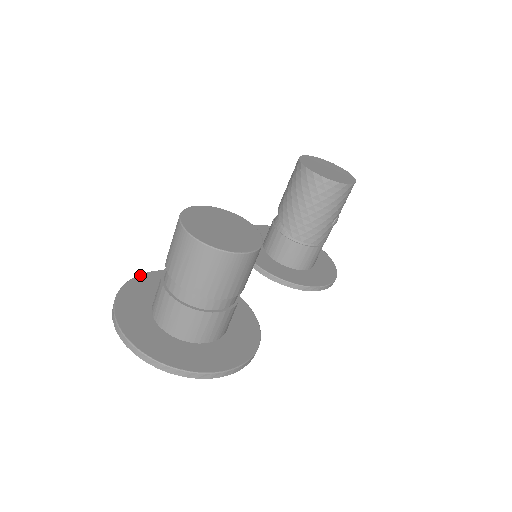
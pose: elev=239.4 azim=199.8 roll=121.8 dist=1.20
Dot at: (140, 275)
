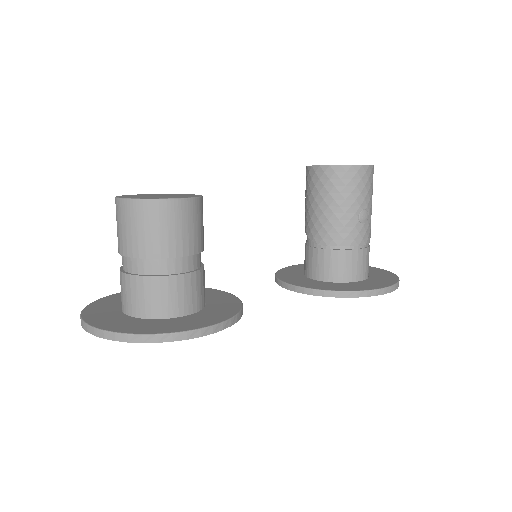
Dot at: occluded
